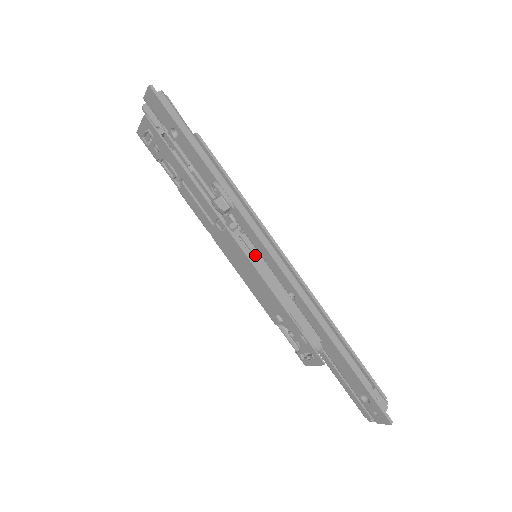
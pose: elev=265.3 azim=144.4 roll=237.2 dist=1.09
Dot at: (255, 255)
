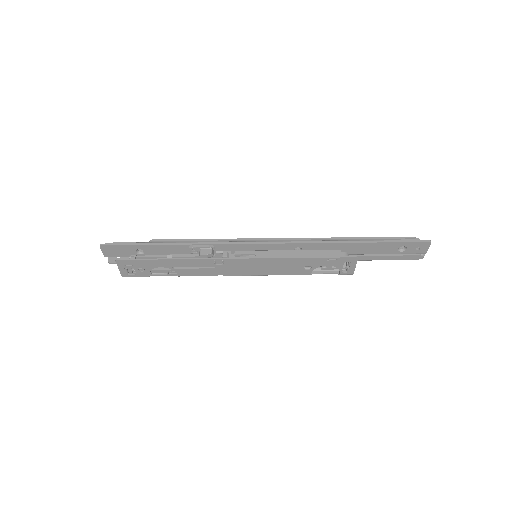
Dot at: (254, 254)
